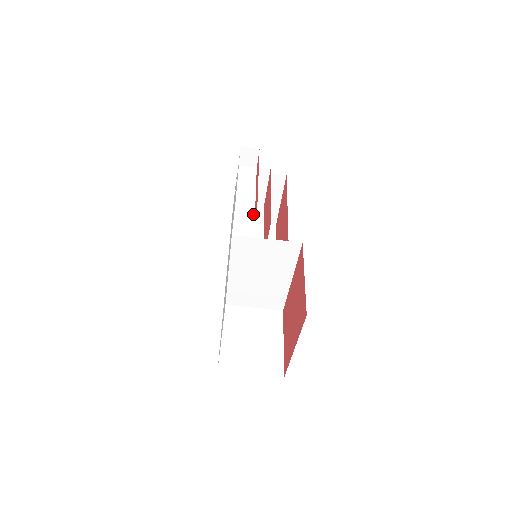
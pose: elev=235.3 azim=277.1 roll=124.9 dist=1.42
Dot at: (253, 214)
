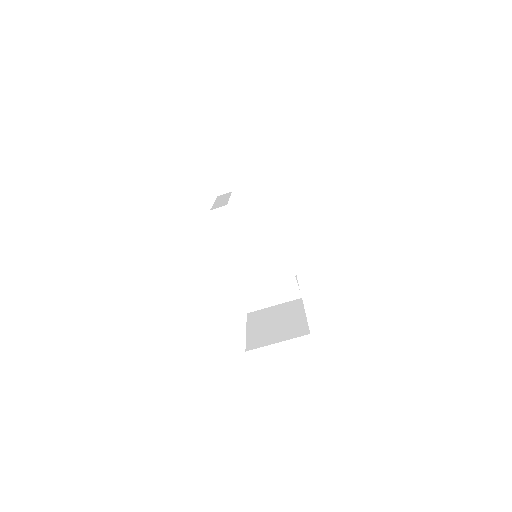
Dot at: (226, 203)
